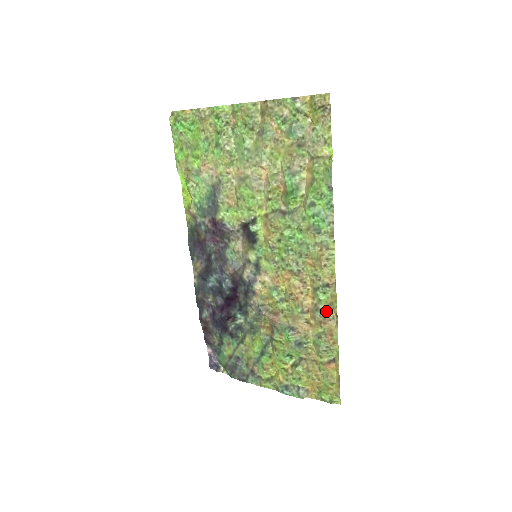
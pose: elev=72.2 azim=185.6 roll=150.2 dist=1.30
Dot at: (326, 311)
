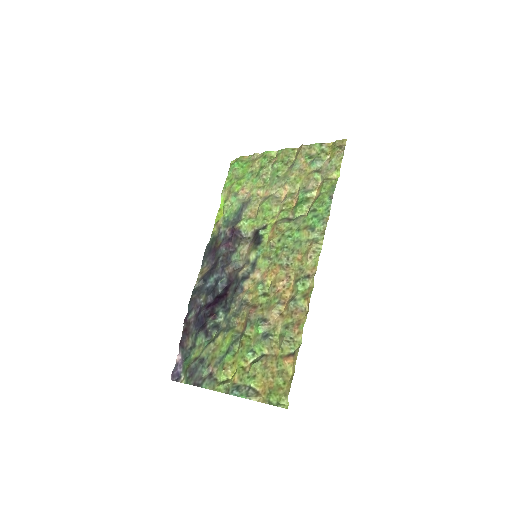
Dot at: (300, 301)
